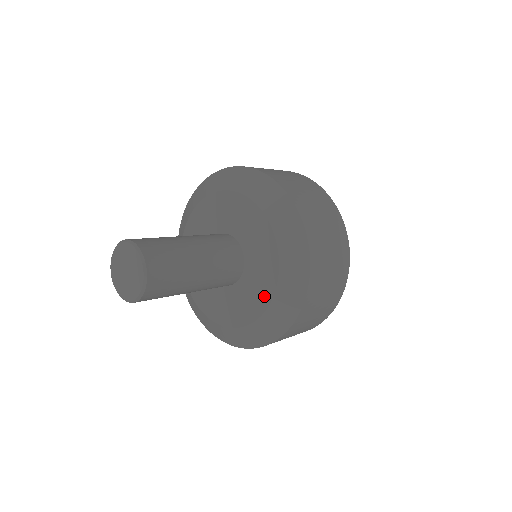
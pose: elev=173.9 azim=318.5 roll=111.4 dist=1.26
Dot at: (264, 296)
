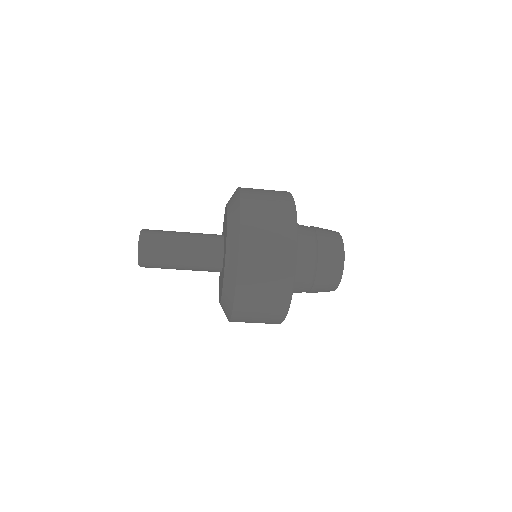
Dot at: (226, 234)
